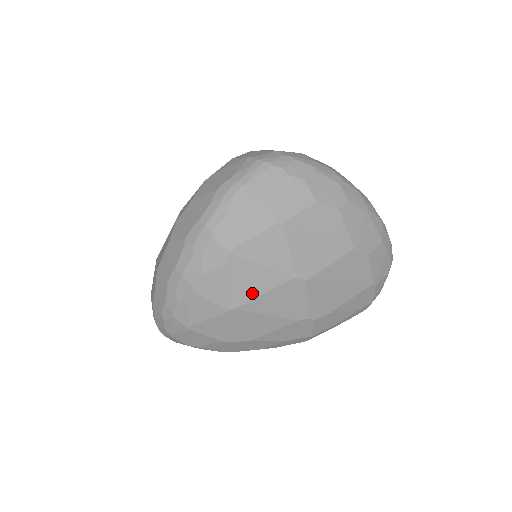
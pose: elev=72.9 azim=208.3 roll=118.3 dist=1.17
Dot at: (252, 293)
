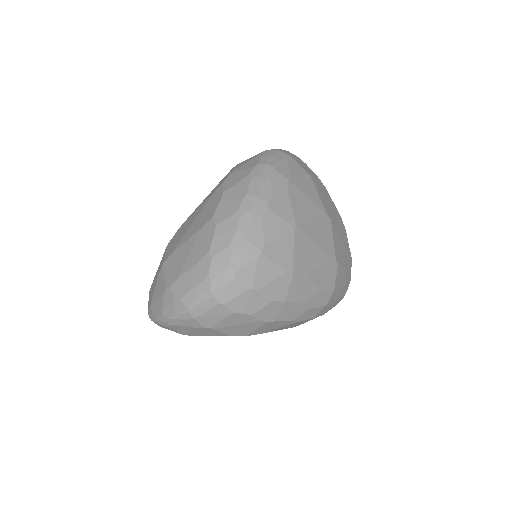
Dot at: (306, 217)
